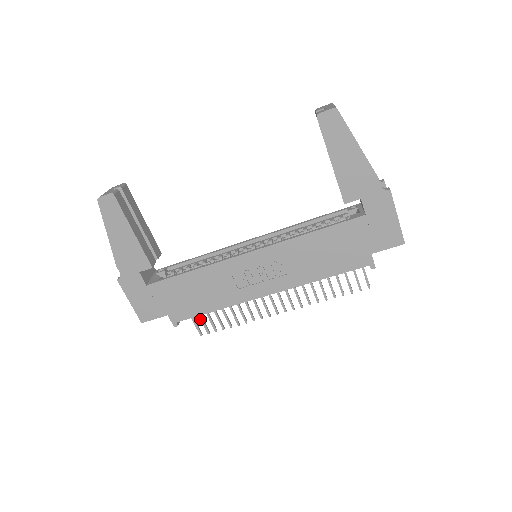
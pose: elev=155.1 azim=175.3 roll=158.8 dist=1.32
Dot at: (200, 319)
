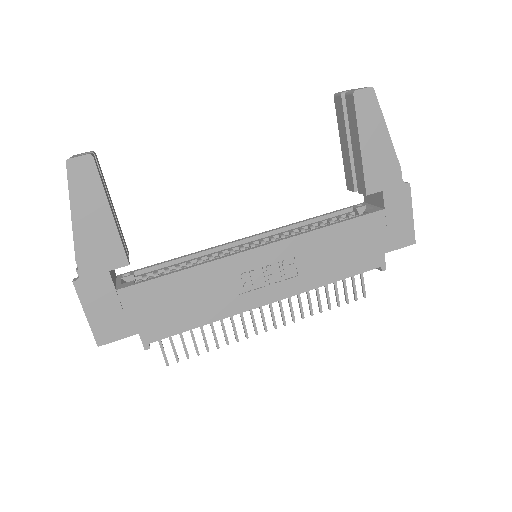
Dot at: (170, 342)
